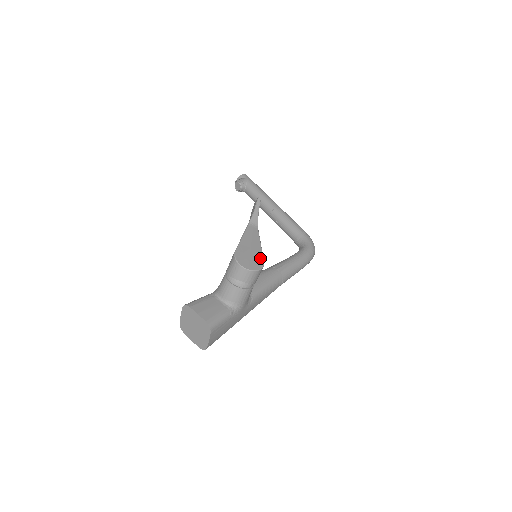
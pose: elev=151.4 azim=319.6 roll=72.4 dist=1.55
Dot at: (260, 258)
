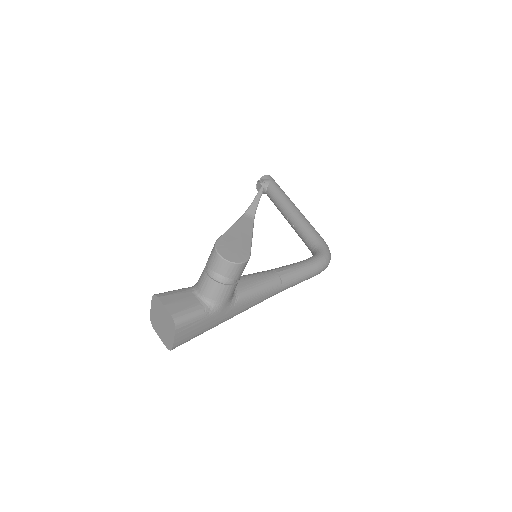
Dot at: (246, 251)
